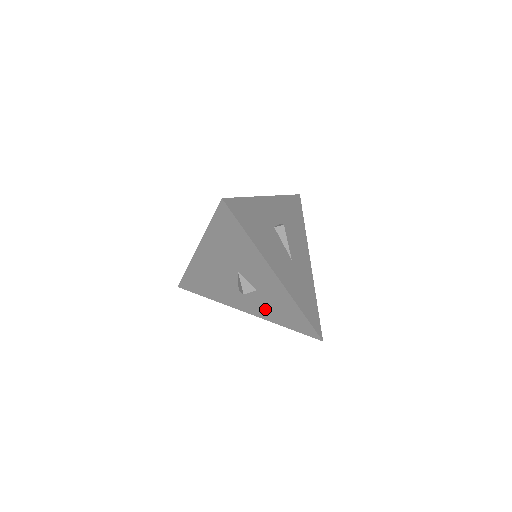
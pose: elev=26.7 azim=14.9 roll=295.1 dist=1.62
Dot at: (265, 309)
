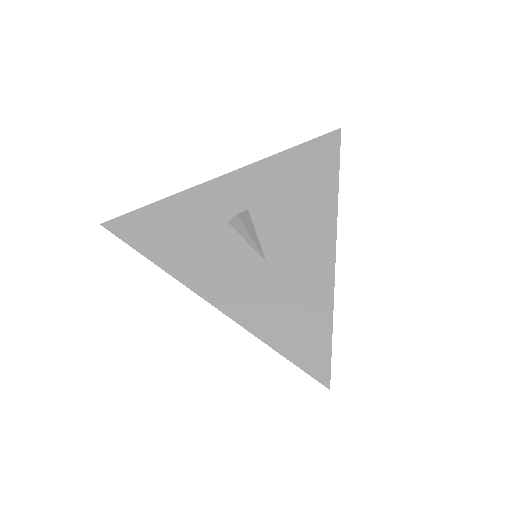
Dot at: occluded
